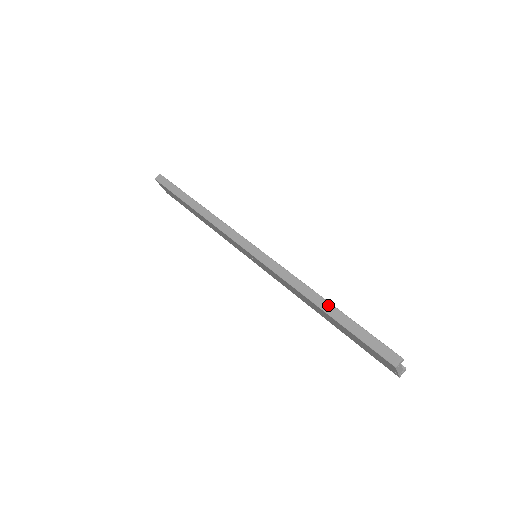
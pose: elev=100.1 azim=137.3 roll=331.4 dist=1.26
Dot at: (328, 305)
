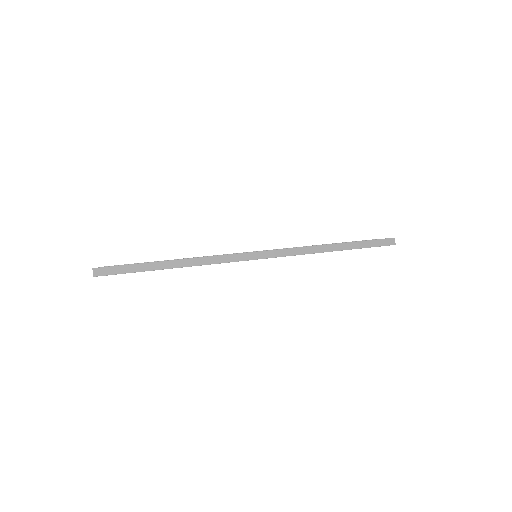
Dot at: (340, 245)
